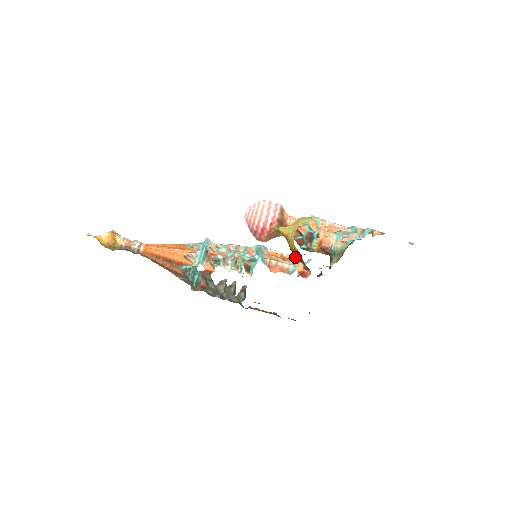
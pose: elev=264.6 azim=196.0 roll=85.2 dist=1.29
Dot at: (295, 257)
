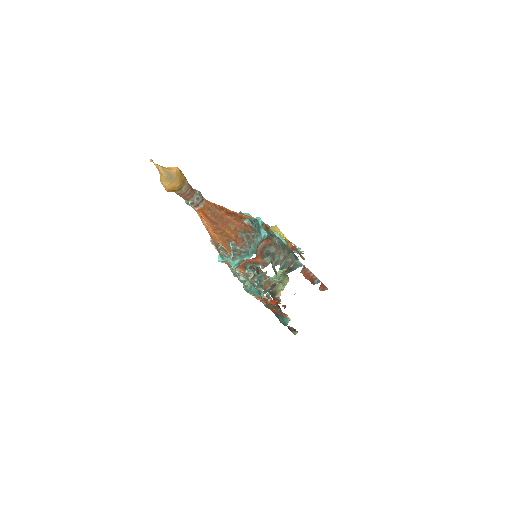
Dot at: occluded
